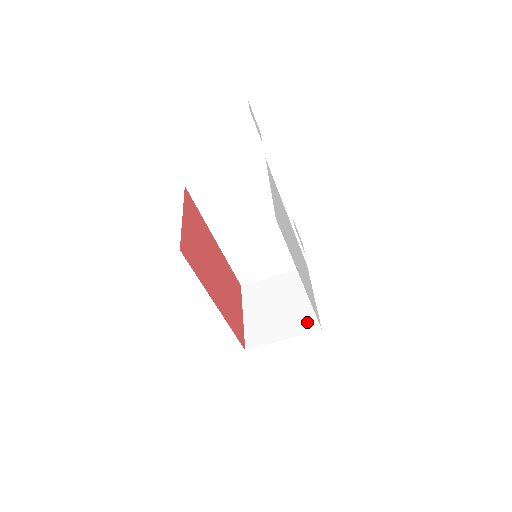
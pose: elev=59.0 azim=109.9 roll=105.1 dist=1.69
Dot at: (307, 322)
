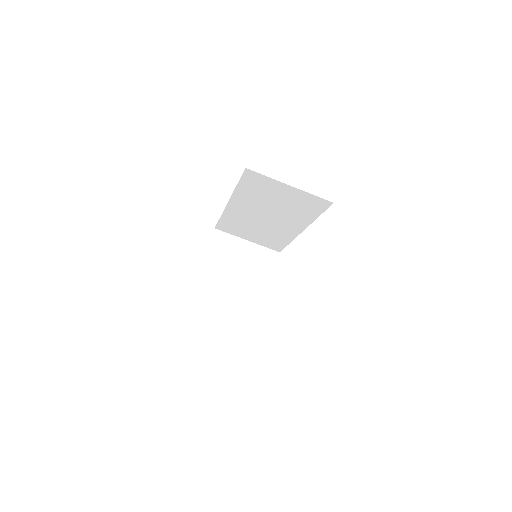
Dot at: (252, 311)
